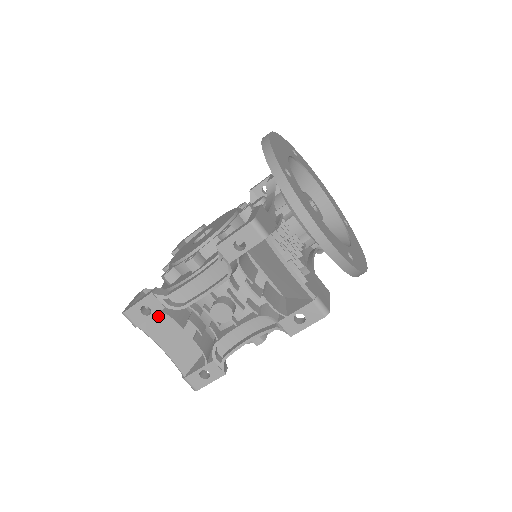
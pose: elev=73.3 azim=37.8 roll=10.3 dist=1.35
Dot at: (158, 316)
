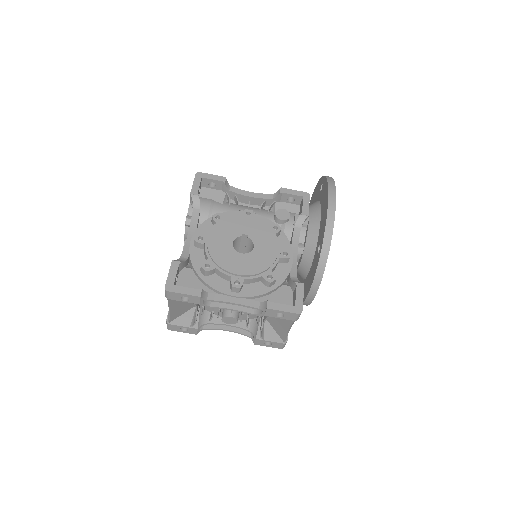
Dot at: occluded
